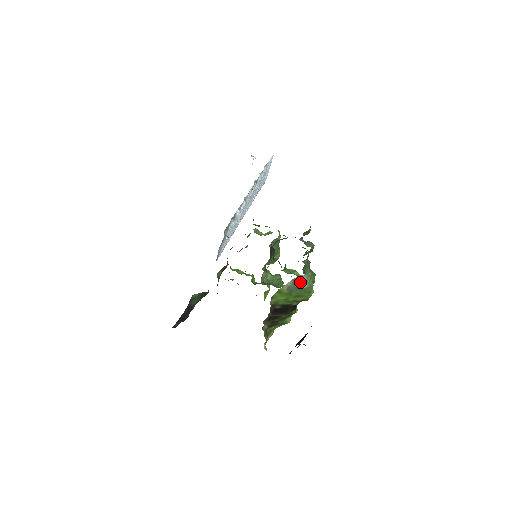
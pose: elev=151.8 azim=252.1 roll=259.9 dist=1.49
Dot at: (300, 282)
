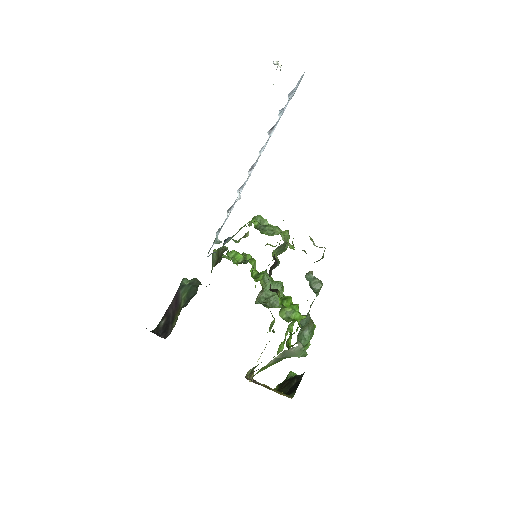
Dot at: (291, 353)
